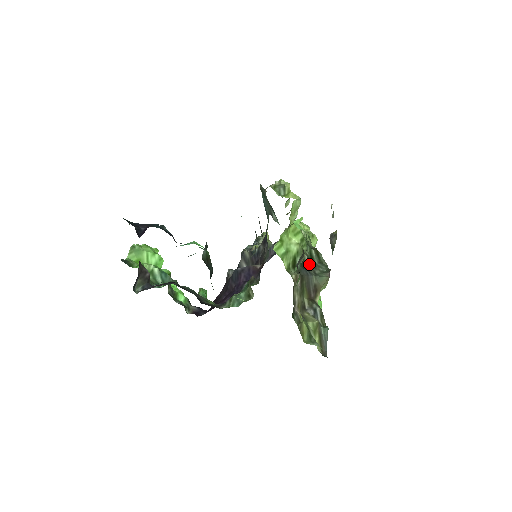
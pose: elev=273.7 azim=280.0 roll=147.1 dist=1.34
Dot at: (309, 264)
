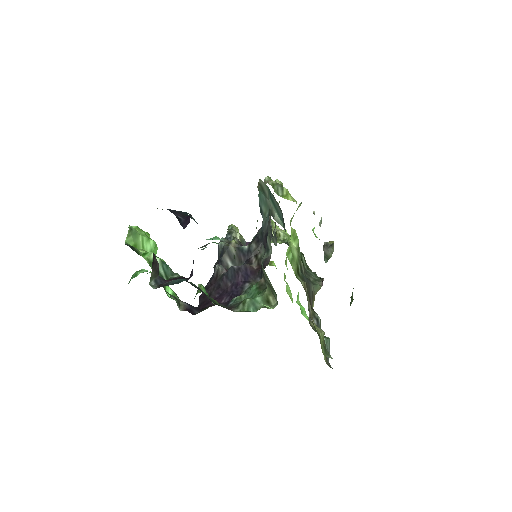
Dot at: (304, 271)
